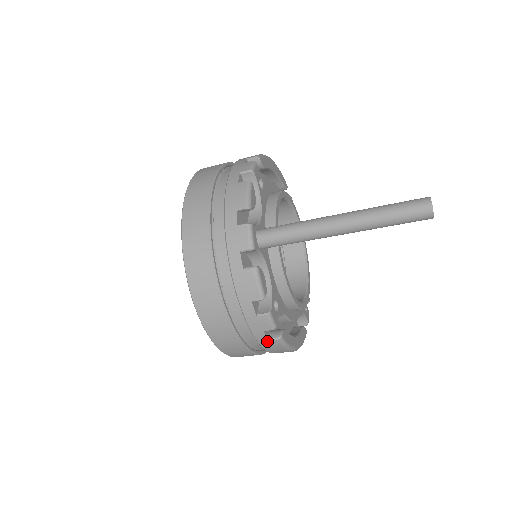
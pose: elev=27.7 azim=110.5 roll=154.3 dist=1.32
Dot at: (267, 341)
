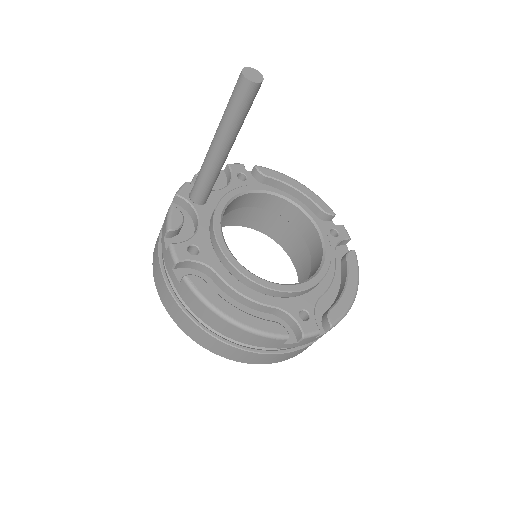
Dot at: (180, 286)
